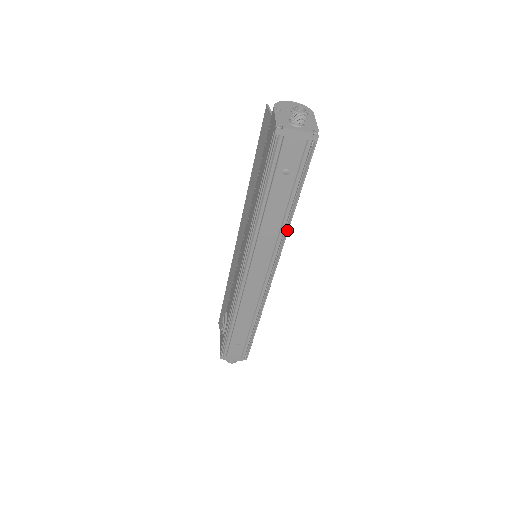
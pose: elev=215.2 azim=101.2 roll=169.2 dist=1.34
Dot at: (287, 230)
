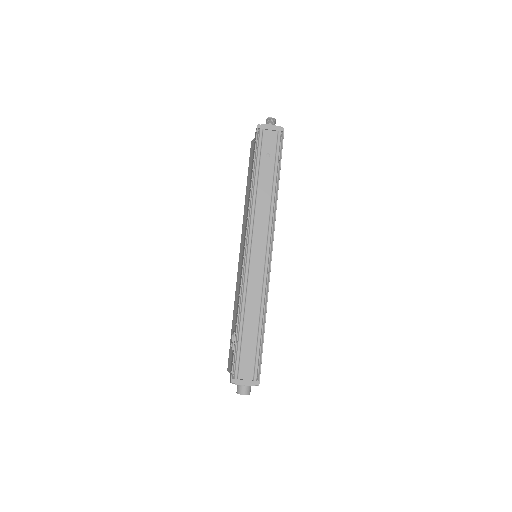
Dot at: (276, 204)
